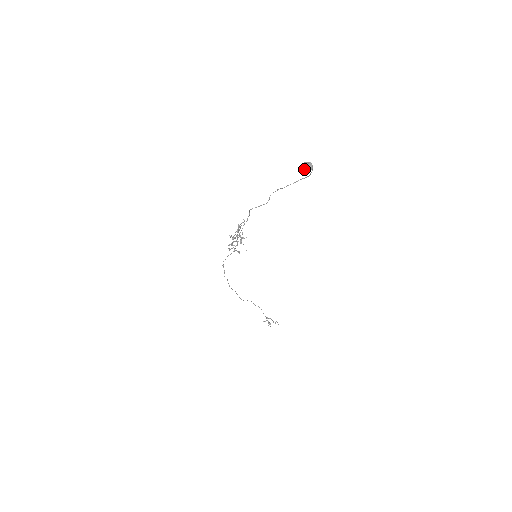
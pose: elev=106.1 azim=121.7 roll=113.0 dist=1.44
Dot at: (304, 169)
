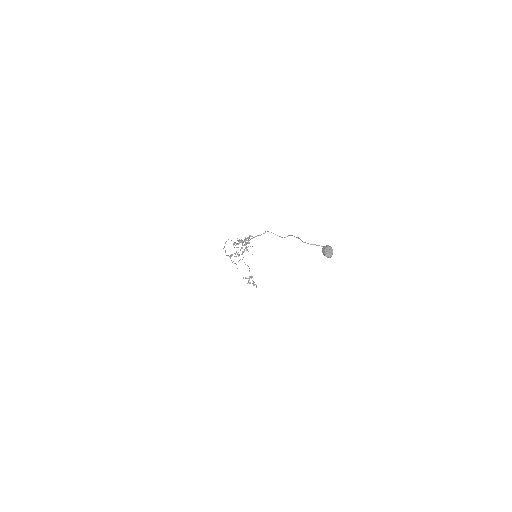
Dot at: (323, 252)
